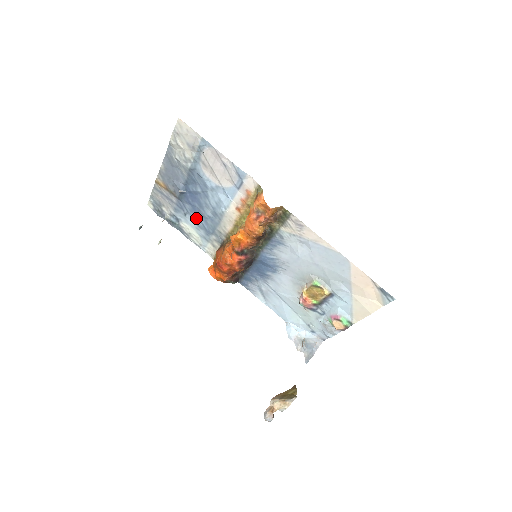
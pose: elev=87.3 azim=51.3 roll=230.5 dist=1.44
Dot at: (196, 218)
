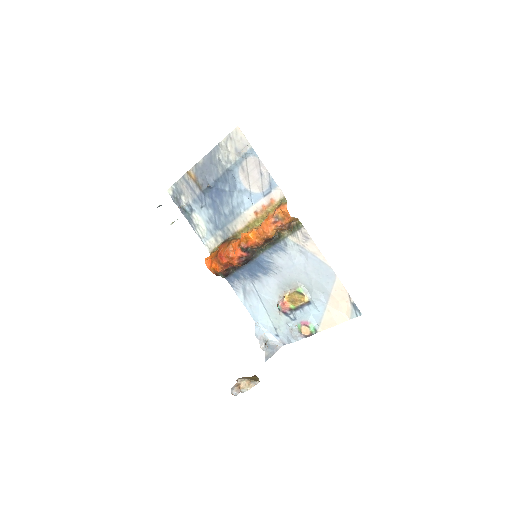
Dot at: (211, 212)
